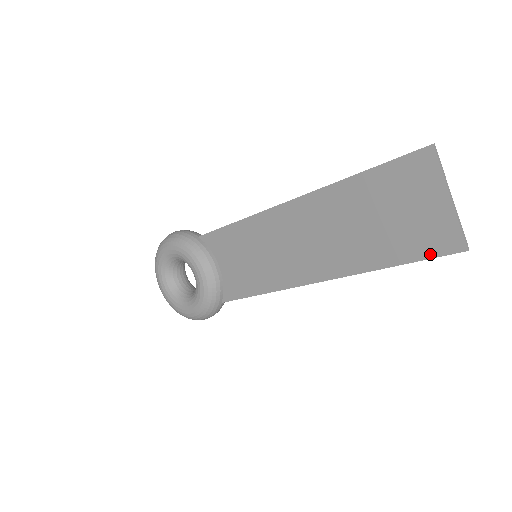
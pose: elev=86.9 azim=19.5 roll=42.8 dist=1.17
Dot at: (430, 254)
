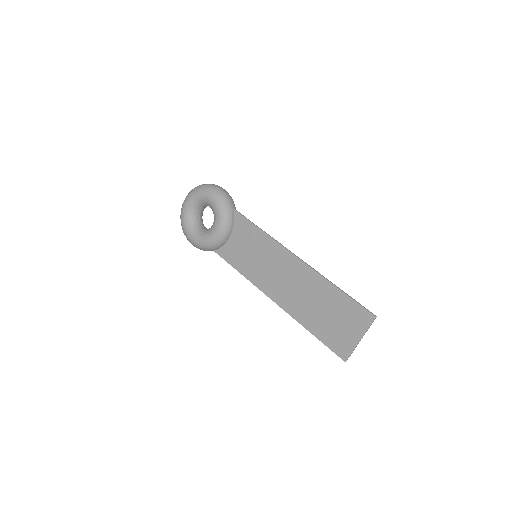
Dot at: (331, 347)
